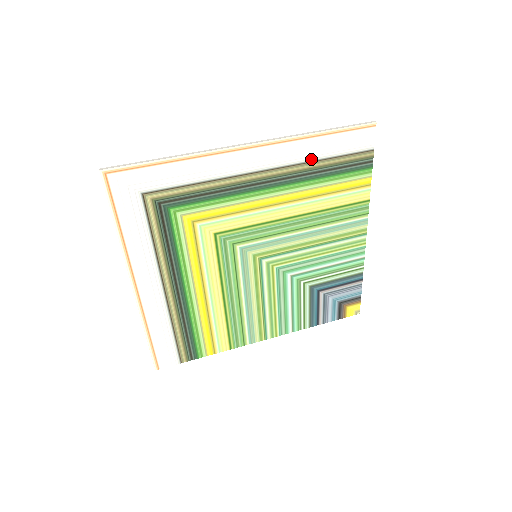
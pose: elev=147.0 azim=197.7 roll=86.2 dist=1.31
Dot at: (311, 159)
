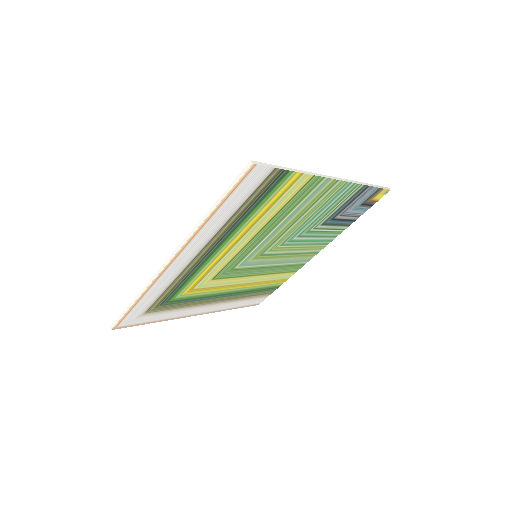
Dot at: (226, 220)
